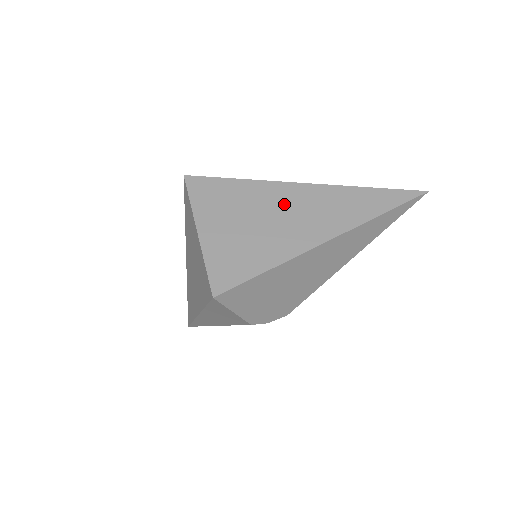
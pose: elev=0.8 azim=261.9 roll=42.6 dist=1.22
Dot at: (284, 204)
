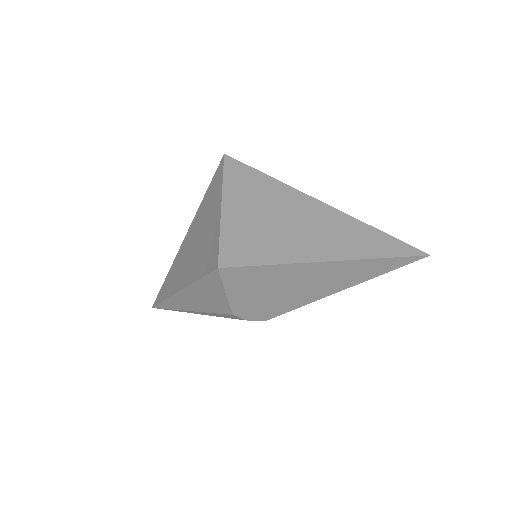
Dot at: (306, 215)
